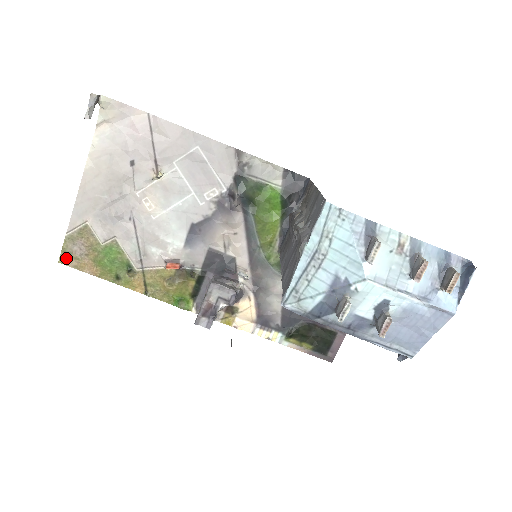
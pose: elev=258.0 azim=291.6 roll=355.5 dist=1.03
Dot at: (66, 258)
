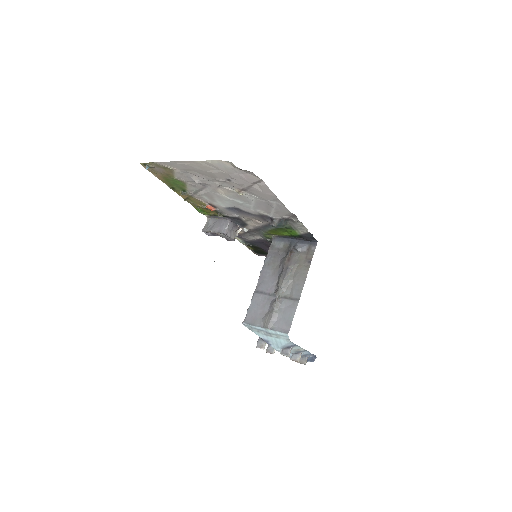
Dot at: (146, 166)
